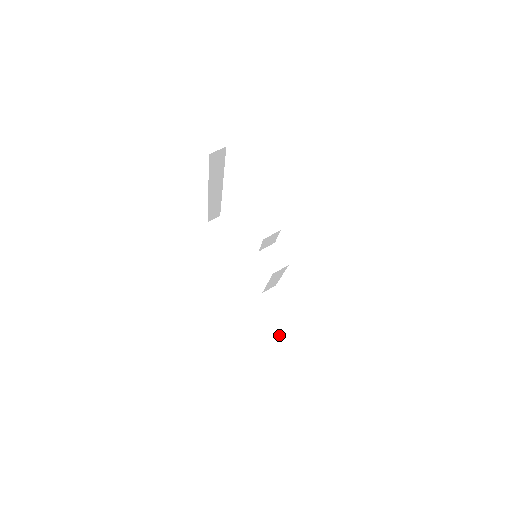
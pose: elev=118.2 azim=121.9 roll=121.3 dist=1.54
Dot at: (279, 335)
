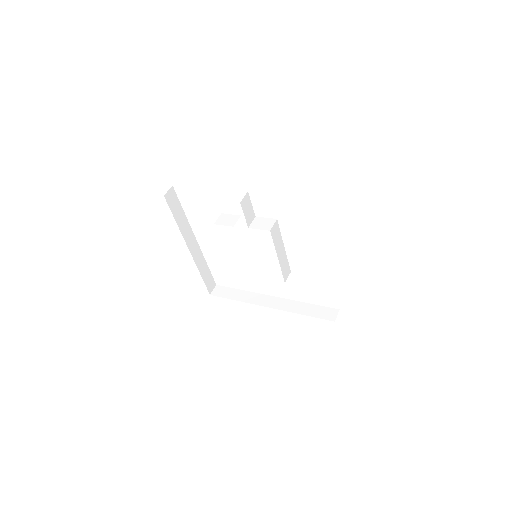
Dot at: (331, 318)
